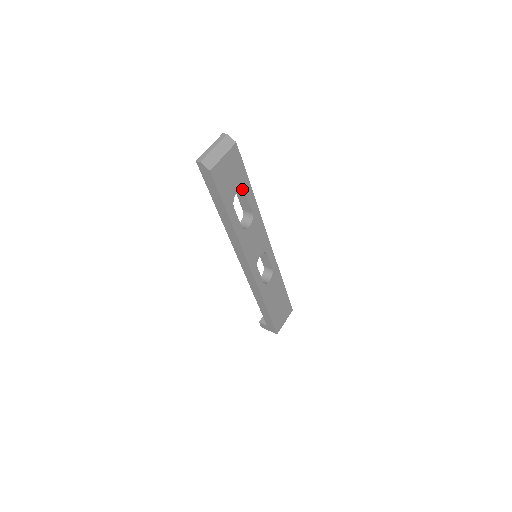
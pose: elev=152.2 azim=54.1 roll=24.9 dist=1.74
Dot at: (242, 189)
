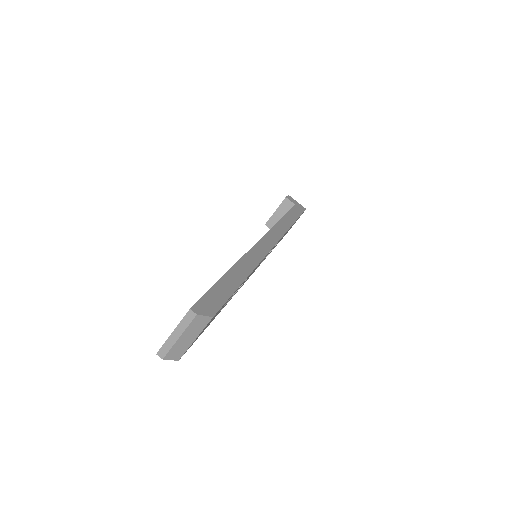
Dot at: occluded
